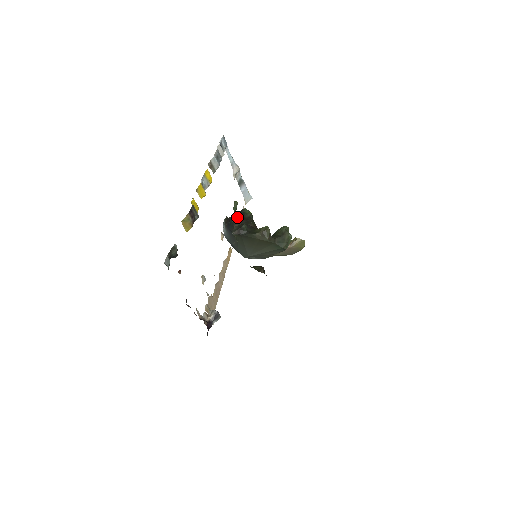
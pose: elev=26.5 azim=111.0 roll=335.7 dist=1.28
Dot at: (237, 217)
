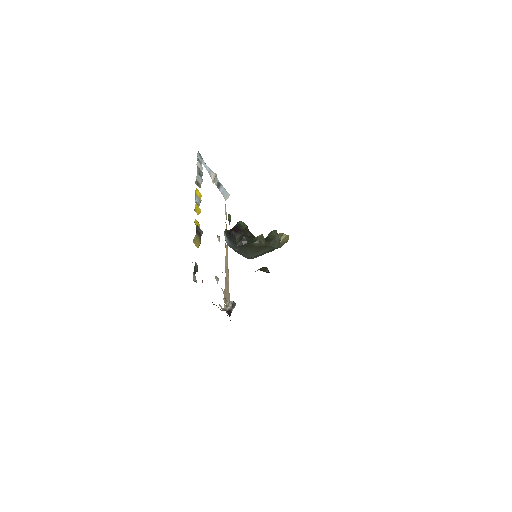
Dot at: (236, 230)
